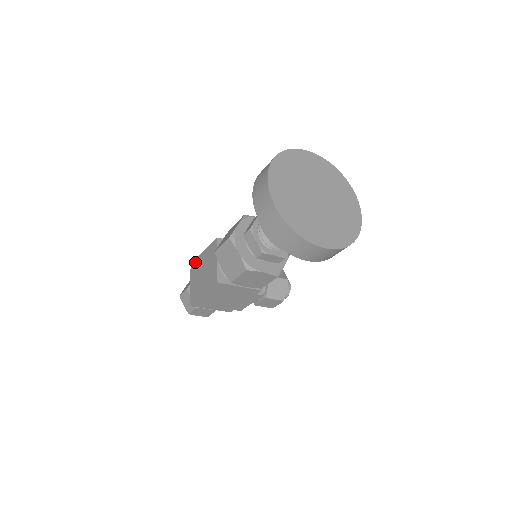
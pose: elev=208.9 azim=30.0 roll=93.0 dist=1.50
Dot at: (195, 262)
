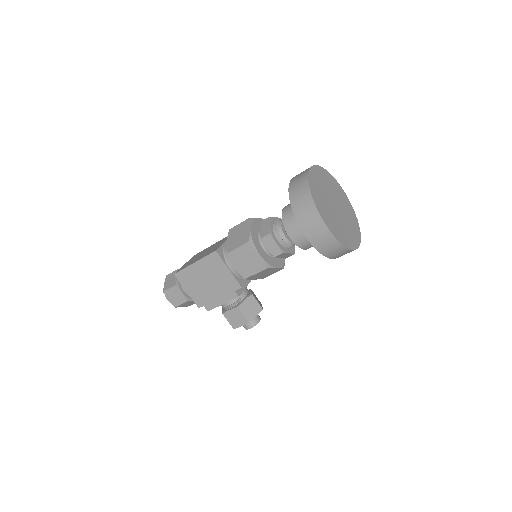
Dot at: (200, 252)
